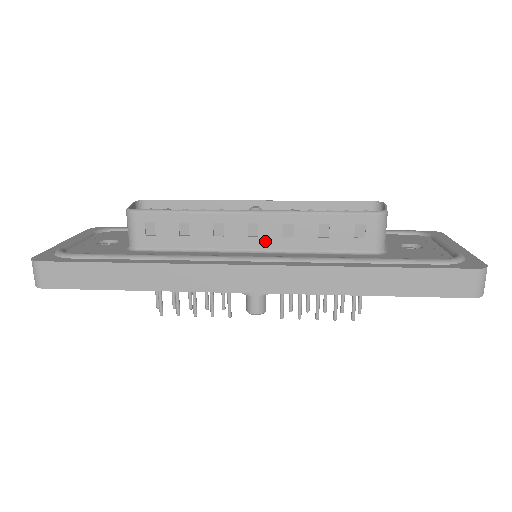
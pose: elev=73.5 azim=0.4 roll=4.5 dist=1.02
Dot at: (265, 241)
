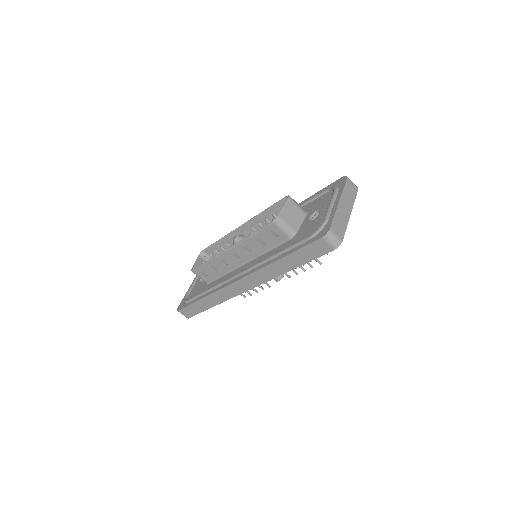
Dot at: (244, 258)
